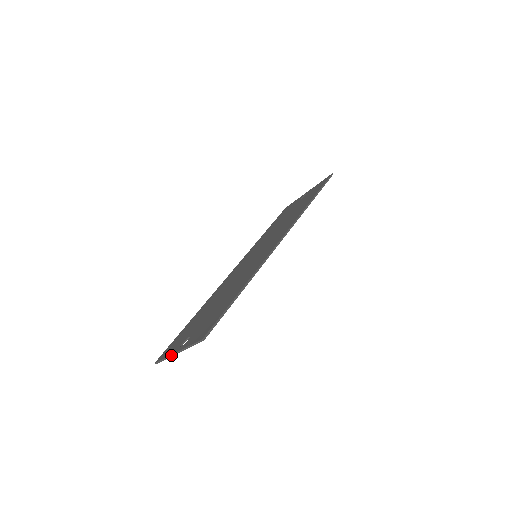
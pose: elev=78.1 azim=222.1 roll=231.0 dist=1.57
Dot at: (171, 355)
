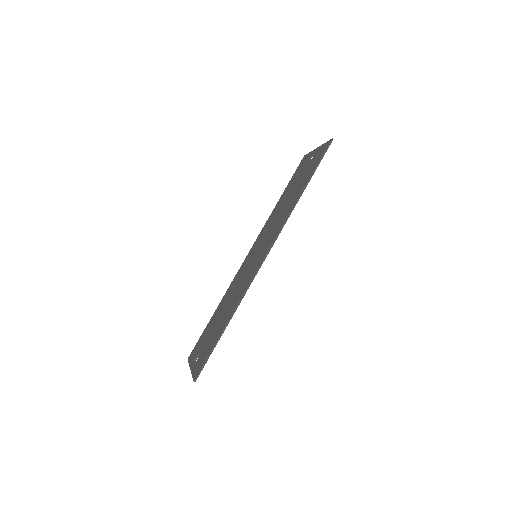
Dot at: (190, 367)
